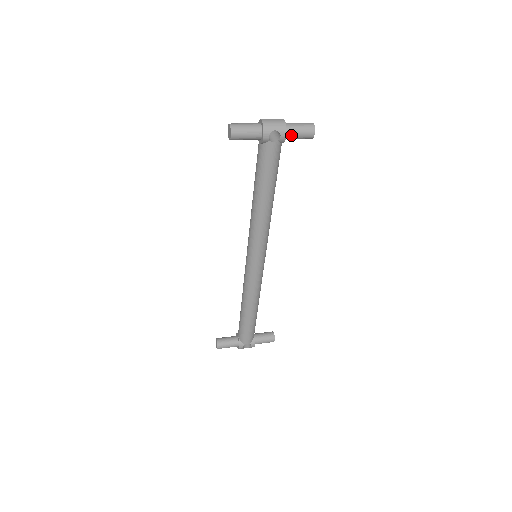
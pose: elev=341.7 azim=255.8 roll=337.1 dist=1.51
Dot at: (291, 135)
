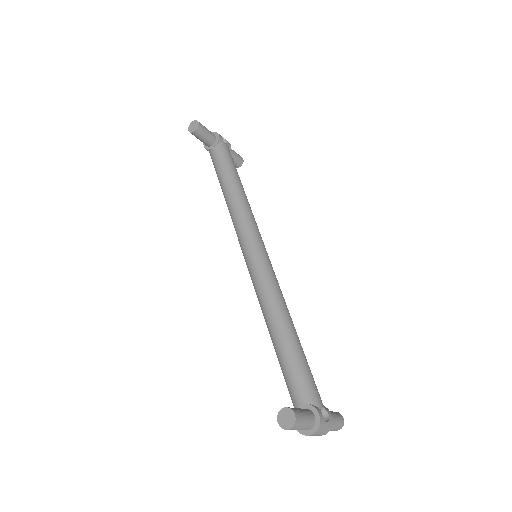
Dot at: (231, 150)
